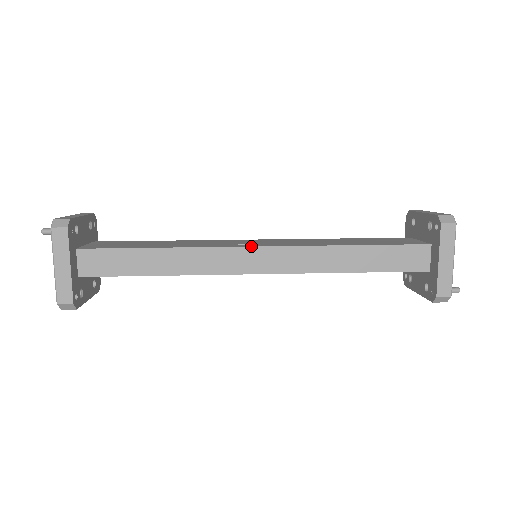
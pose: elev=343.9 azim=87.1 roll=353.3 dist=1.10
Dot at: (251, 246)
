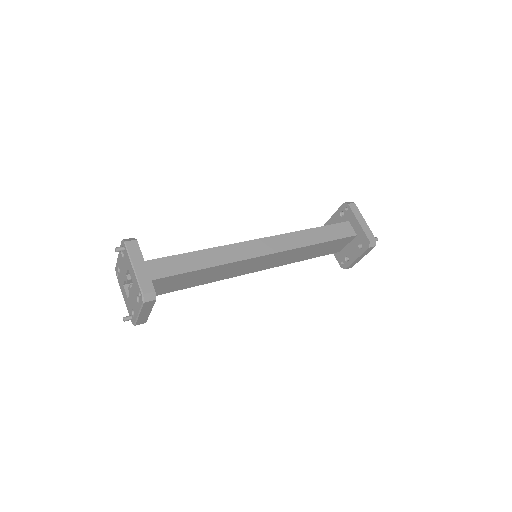
Dot at: (255, 239)
